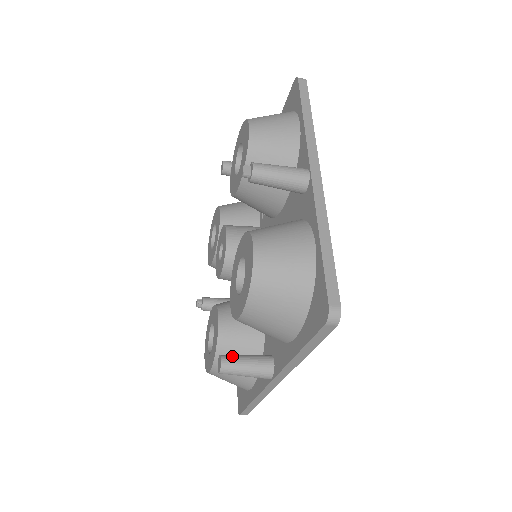
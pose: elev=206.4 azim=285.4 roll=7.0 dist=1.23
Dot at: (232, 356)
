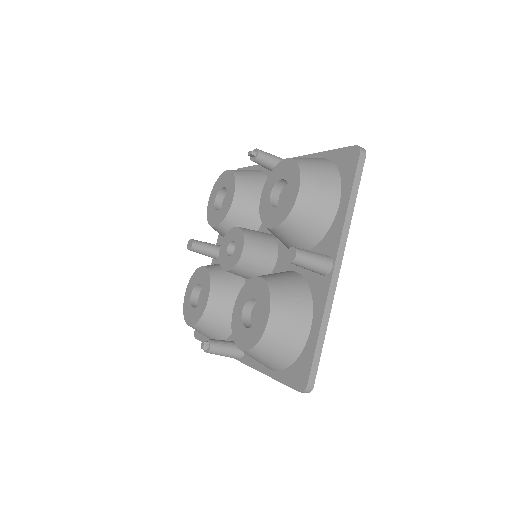
Dot at: occluded
